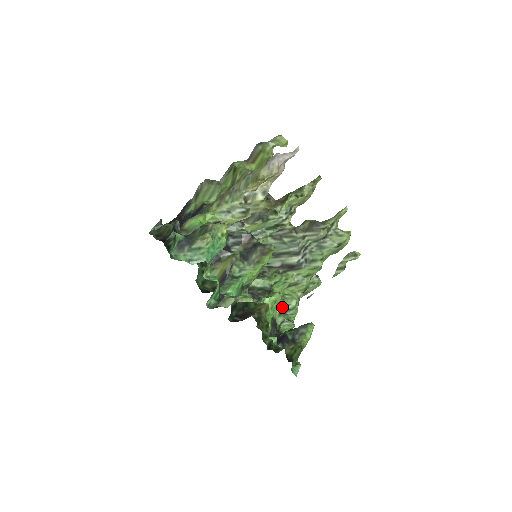
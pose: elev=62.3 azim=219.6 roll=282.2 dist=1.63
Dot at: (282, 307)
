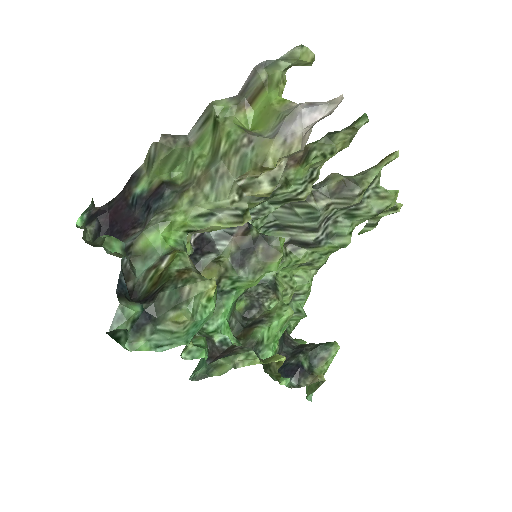
Dot at: (290, 297)
